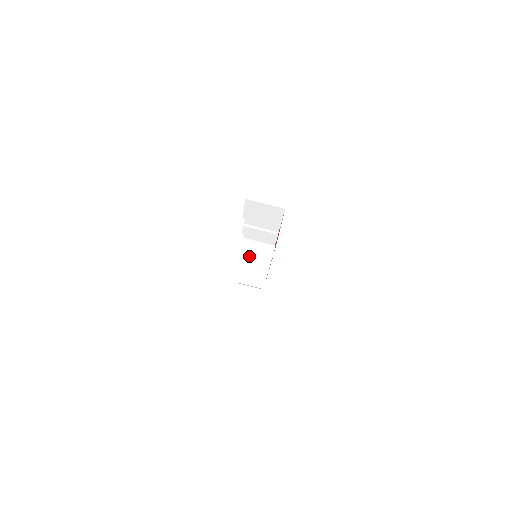
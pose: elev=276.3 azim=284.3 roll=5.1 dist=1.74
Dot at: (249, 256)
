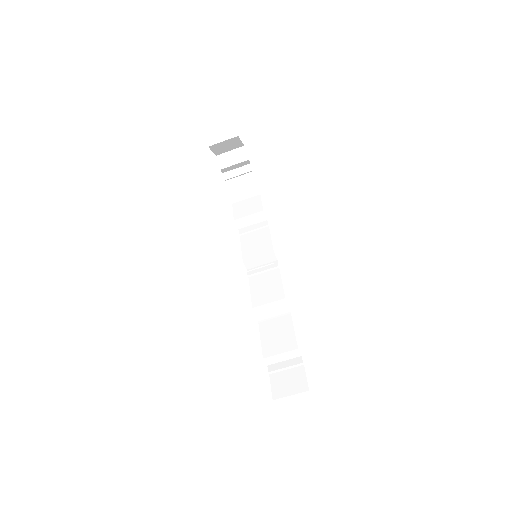
Dot at: (264, 306)
